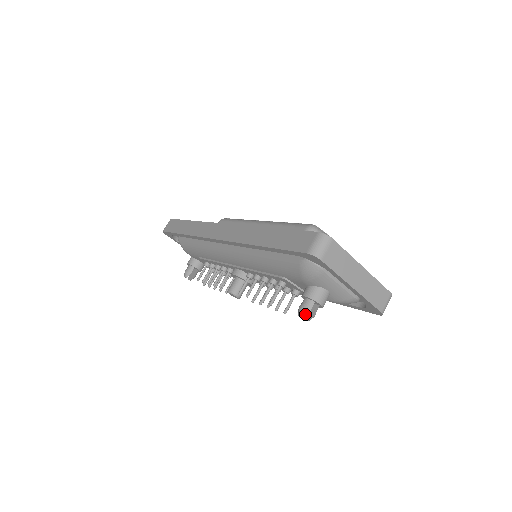
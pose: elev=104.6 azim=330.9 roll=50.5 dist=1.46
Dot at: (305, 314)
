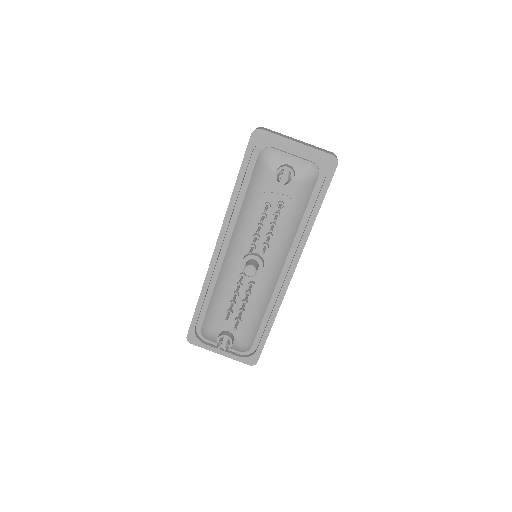
Dot at: (281, 173)
